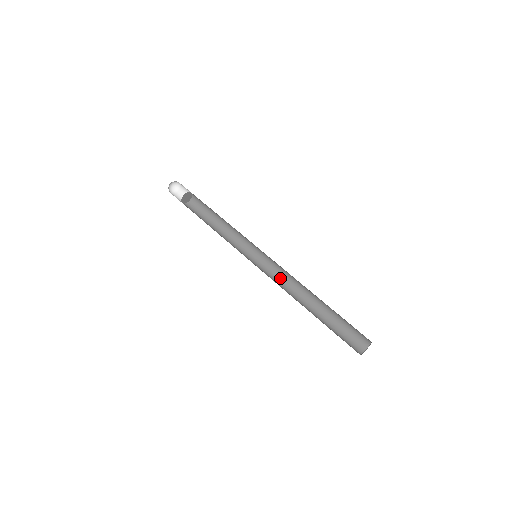
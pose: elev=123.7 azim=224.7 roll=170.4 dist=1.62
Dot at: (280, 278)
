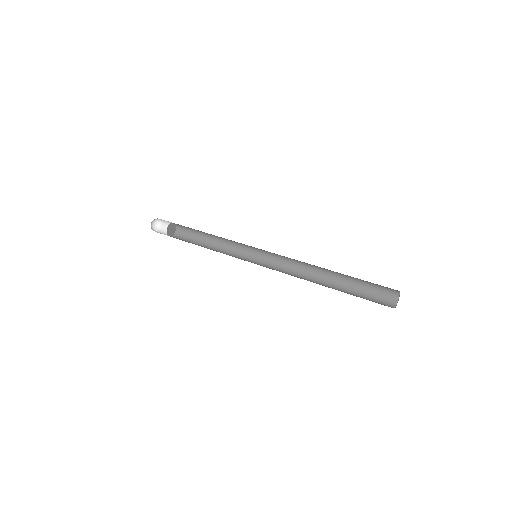
Dot at: (288, 267)
